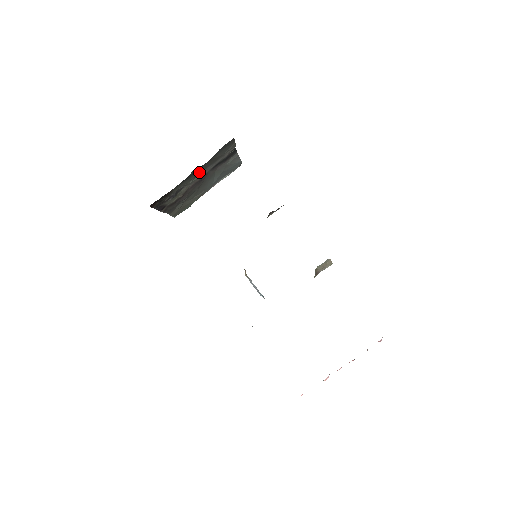
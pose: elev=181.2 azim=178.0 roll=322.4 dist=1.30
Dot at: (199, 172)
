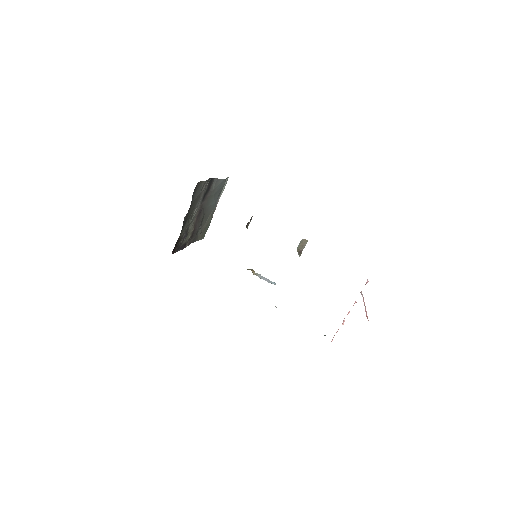
Dot at: (192, 212)
